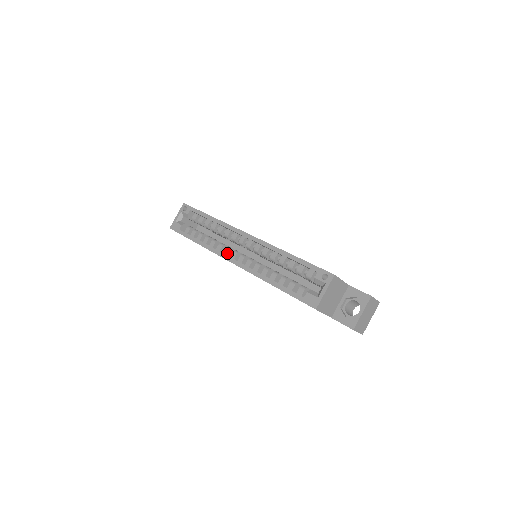
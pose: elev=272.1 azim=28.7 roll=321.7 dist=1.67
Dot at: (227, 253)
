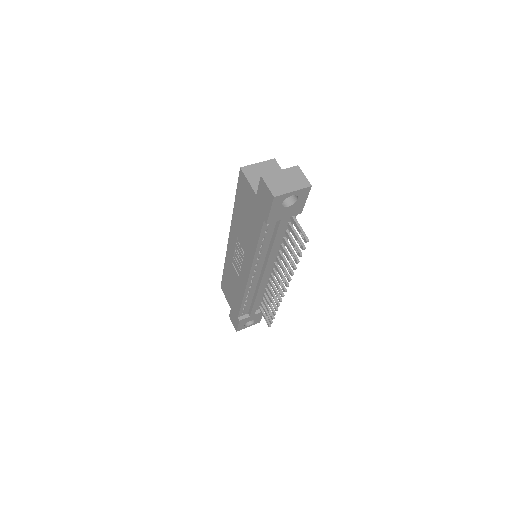
Dot at: occluded
